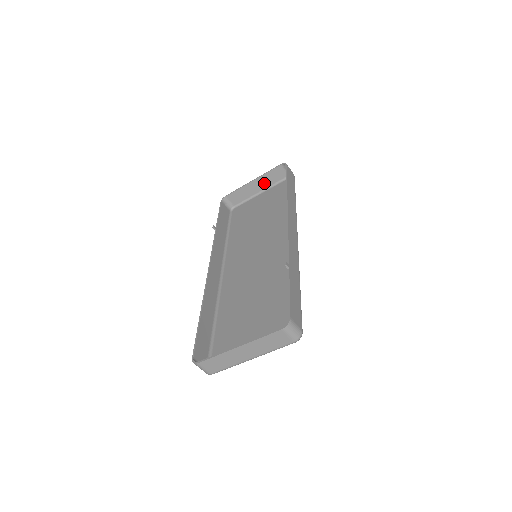
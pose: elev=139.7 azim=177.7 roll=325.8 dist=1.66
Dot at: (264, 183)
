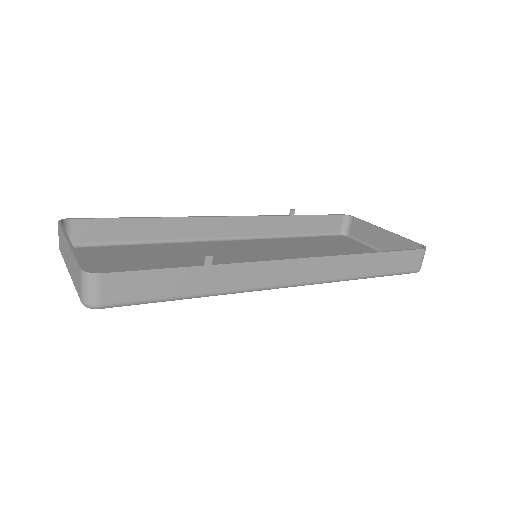
Dot at: (390, 245)
